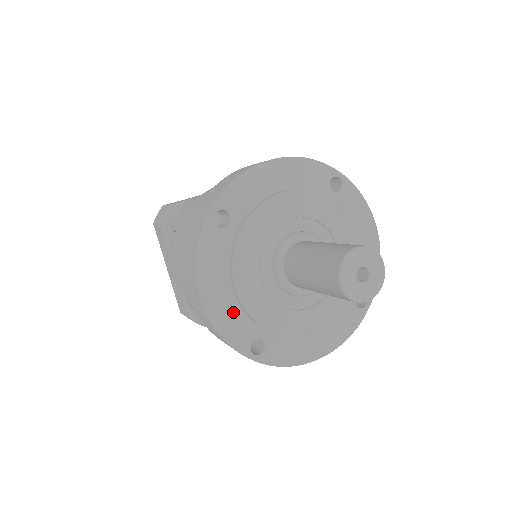
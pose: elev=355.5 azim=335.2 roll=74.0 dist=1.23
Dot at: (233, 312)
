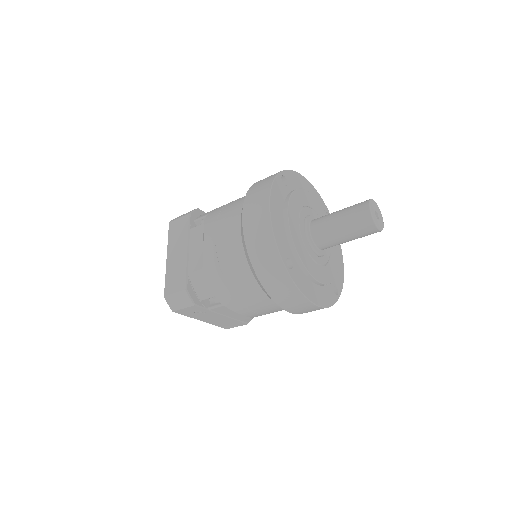
Dot at: (282, 231)
